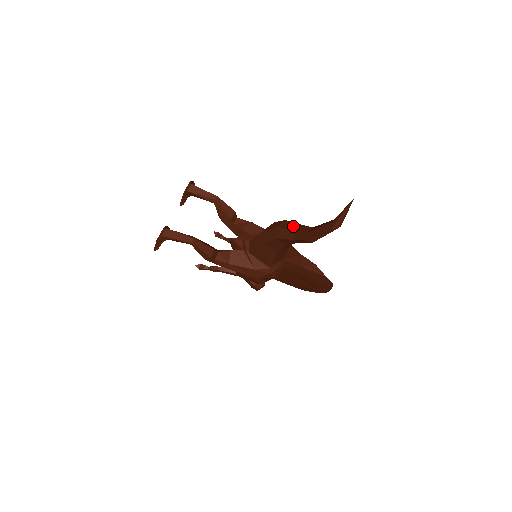
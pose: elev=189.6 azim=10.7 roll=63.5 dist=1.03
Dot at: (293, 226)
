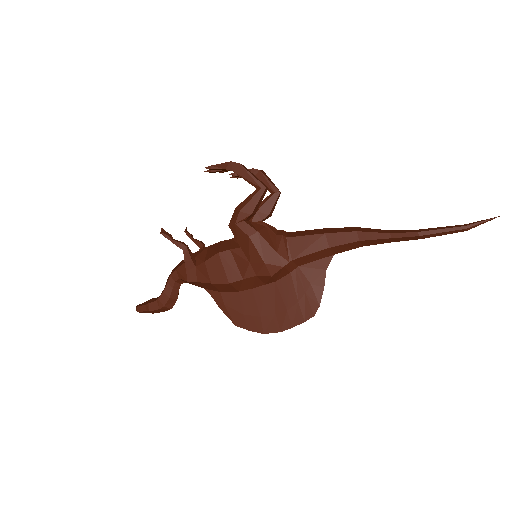
Dot at: (382, 231)
